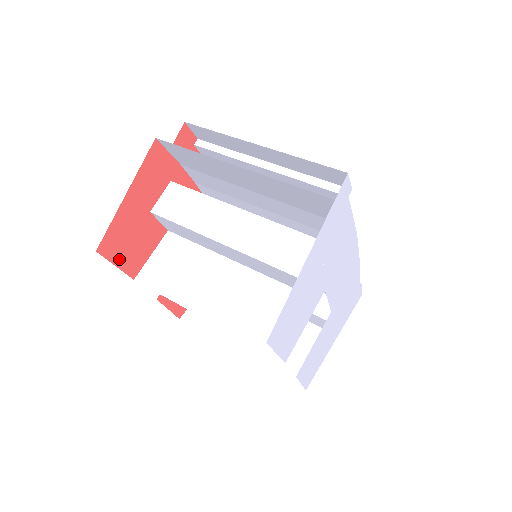
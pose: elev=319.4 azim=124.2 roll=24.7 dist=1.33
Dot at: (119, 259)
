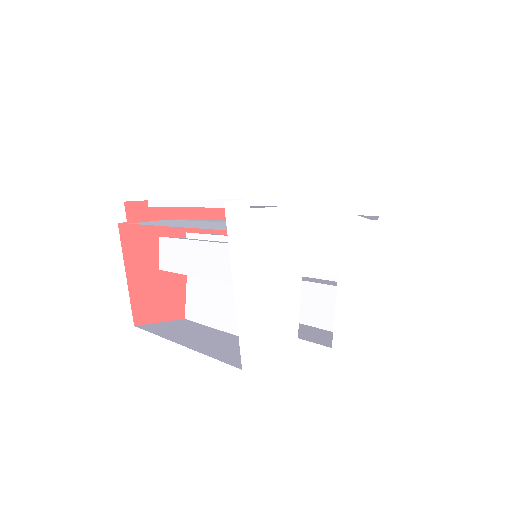
Dot at: (159, 316)
